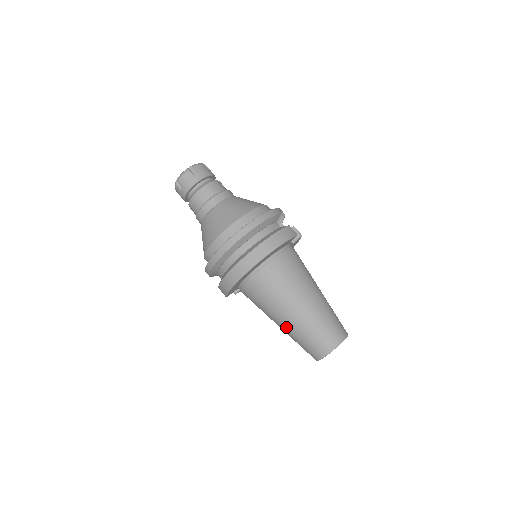
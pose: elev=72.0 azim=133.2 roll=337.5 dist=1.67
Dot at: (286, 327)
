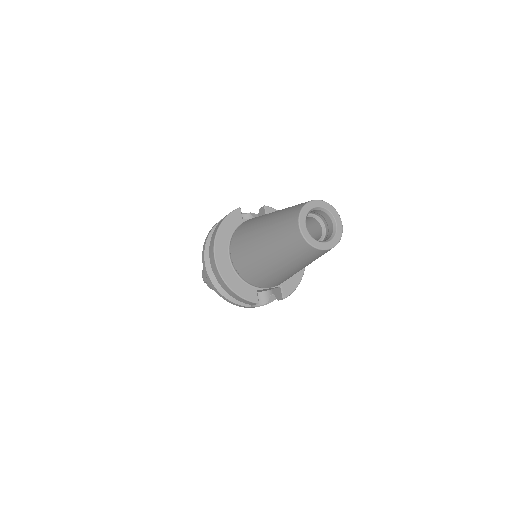
Dot at: (277, 261)
